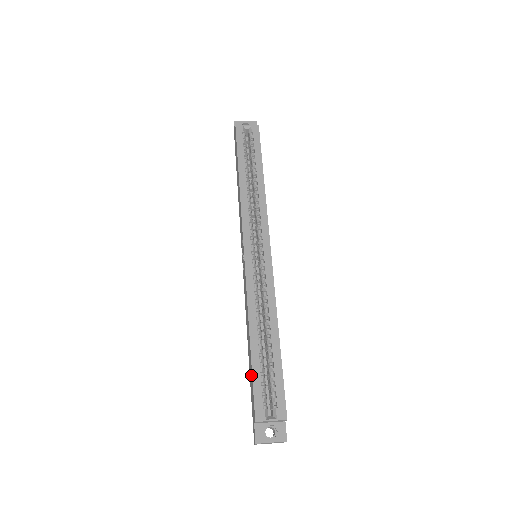
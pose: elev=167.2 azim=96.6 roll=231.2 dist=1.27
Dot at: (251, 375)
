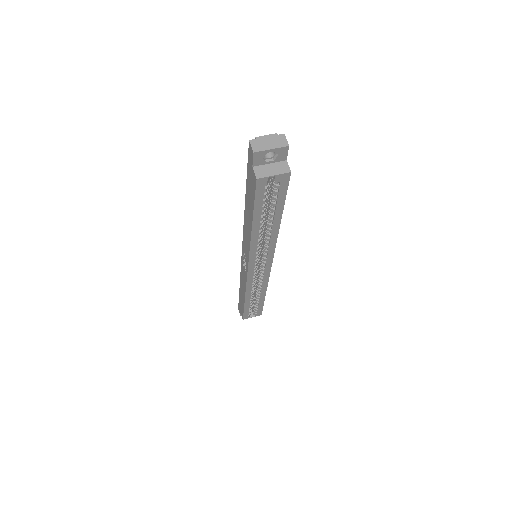
Dot at: (242, 306)
